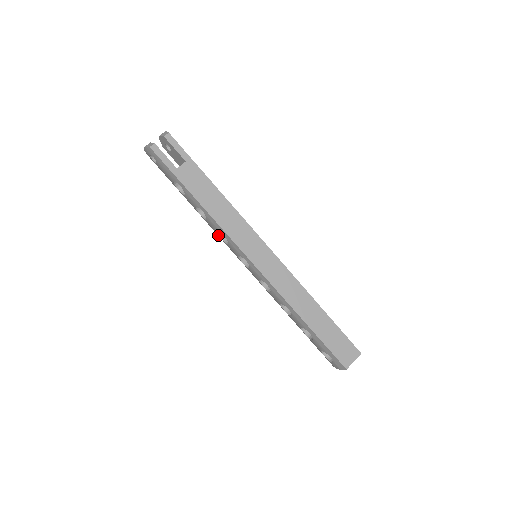
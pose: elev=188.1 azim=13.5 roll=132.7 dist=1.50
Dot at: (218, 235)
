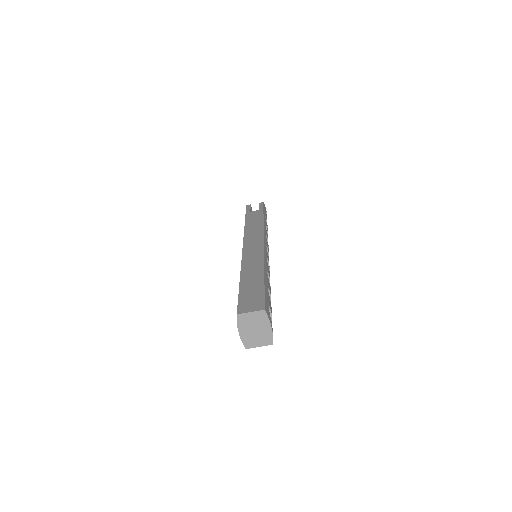
Dot at: occluded
